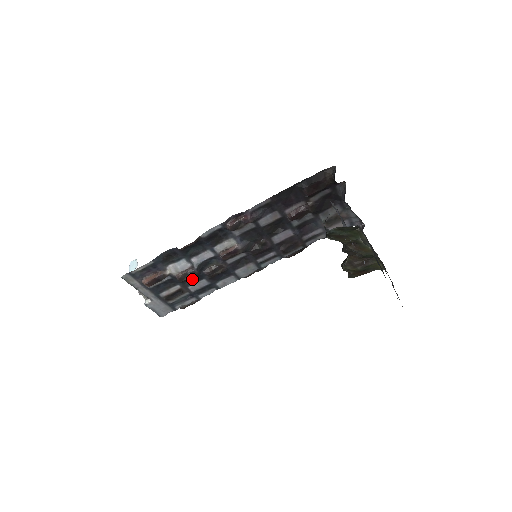
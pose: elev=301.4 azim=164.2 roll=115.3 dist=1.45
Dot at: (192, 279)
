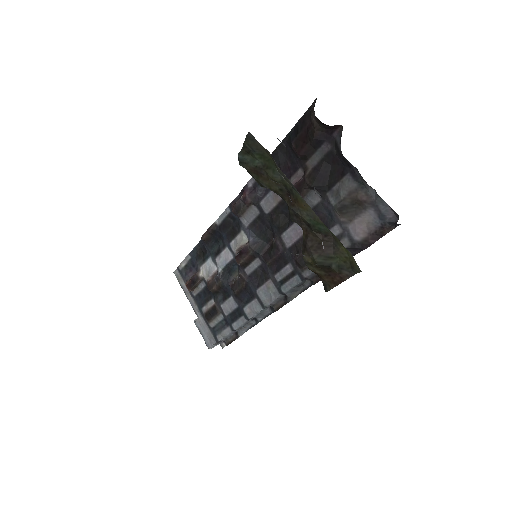
Dot at: (223, 293)
